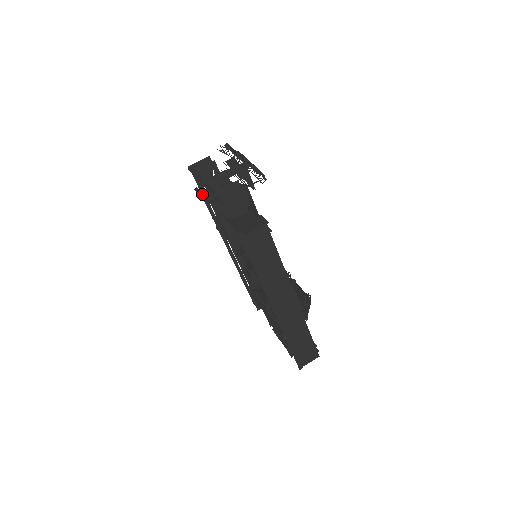
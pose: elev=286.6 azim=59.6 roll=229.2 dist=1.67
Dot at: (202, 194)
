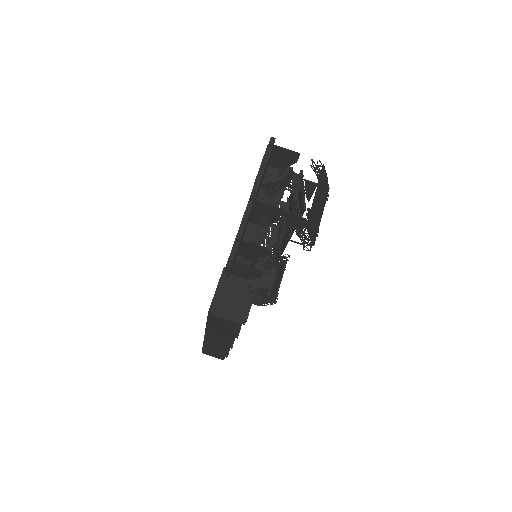
Dot at: occluded
